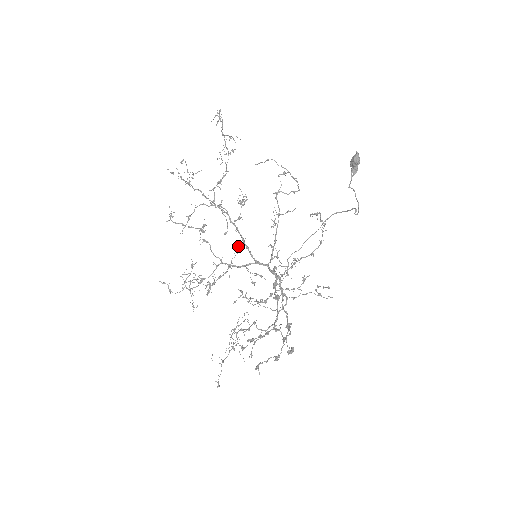
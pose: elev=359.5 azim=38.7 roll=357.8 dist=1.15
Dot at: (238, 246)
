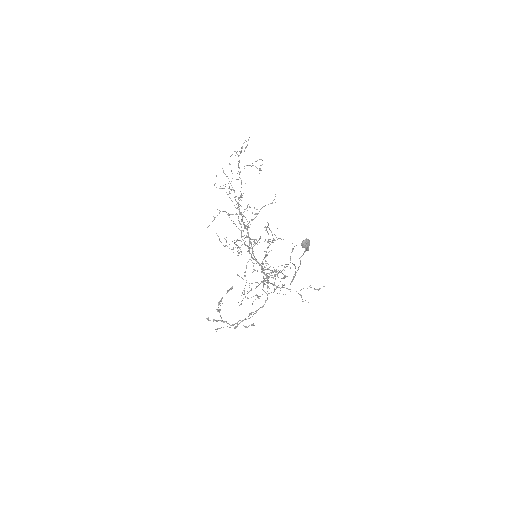
Dot at: occluded
